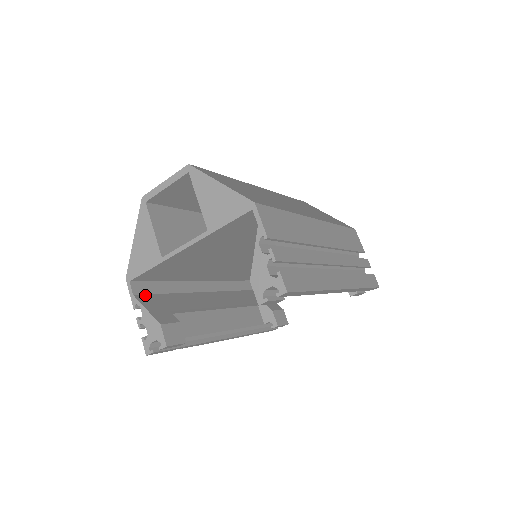
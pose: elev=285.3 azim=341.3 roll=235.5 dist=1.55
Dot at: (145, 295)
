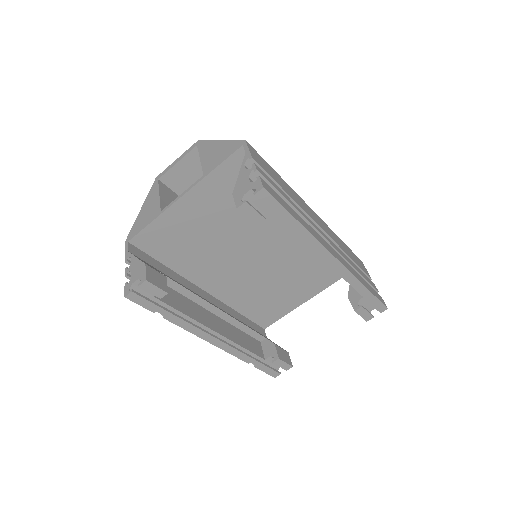
Dot at: (140, 258)
